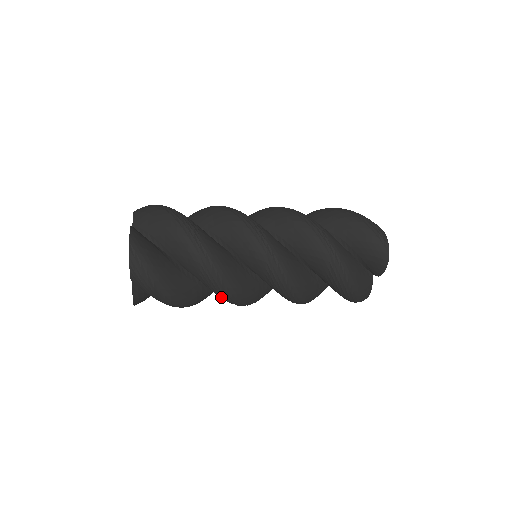
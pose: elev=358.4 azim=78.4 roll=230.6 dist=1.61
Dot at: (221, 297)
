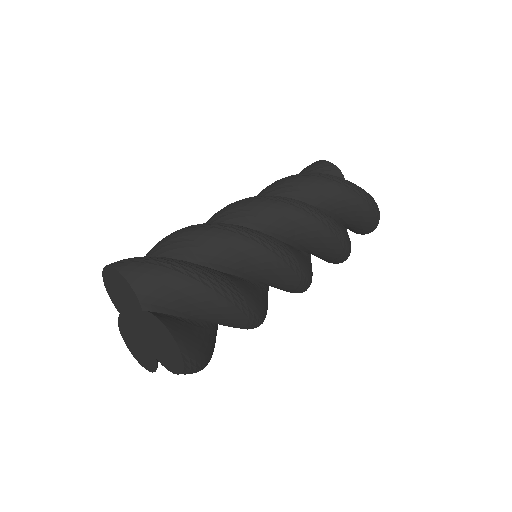
Dot at: occluded
